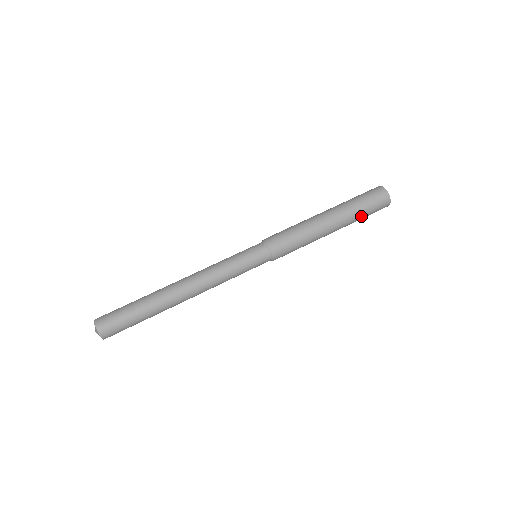
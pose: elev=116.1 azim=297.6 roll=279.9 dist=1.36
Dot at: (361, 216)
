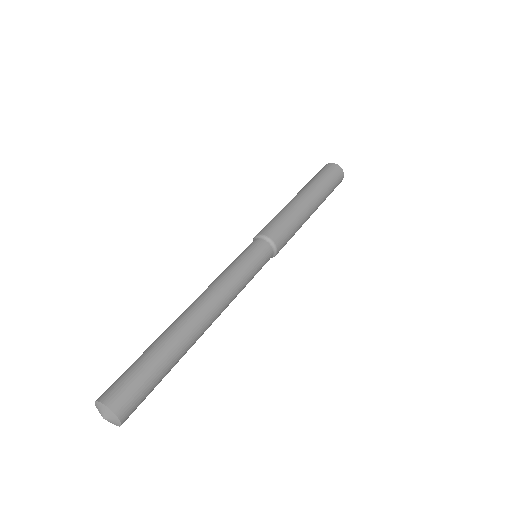
Dot at: (329, 194)
